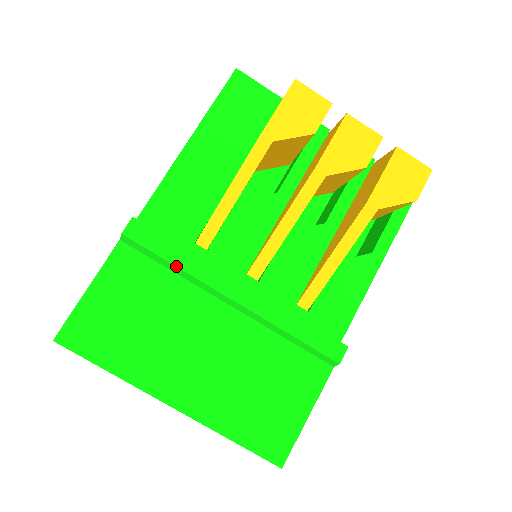
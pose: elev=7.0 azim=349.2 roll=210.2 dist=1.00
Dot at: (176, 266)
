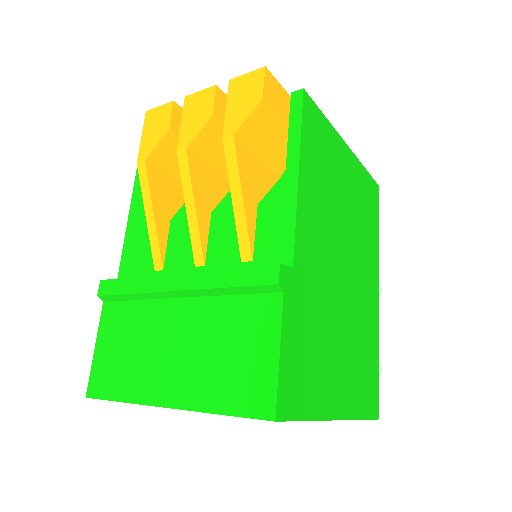
Dot at: (132, 294)
